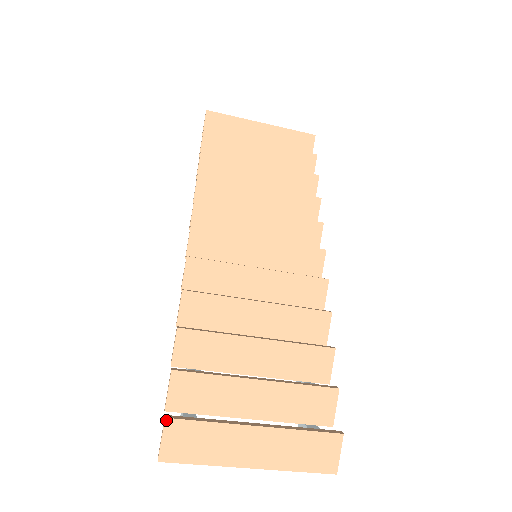
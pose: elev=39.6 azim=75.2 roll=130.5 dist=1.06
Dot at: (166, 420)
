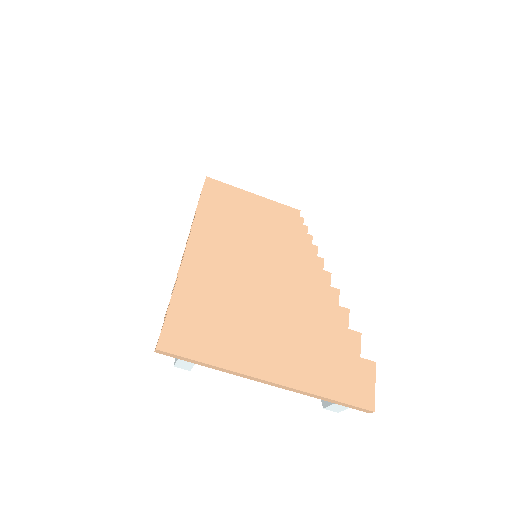
Dot at: (172, 302)
